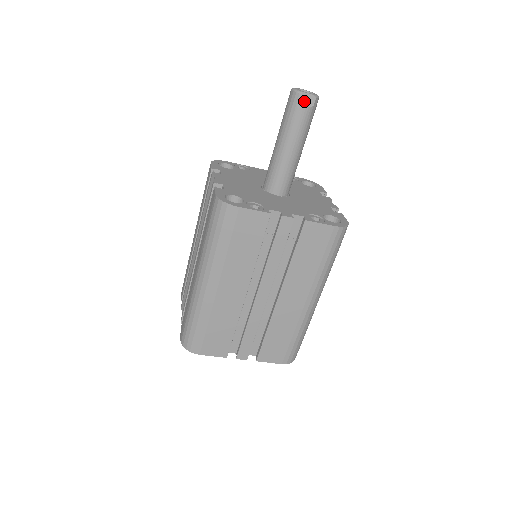
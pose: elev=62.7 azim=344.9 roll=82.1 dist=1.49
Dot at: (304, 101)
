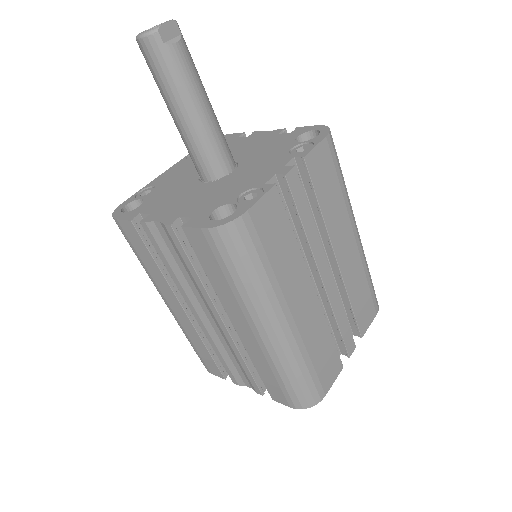
Dot at: (169, 37)
